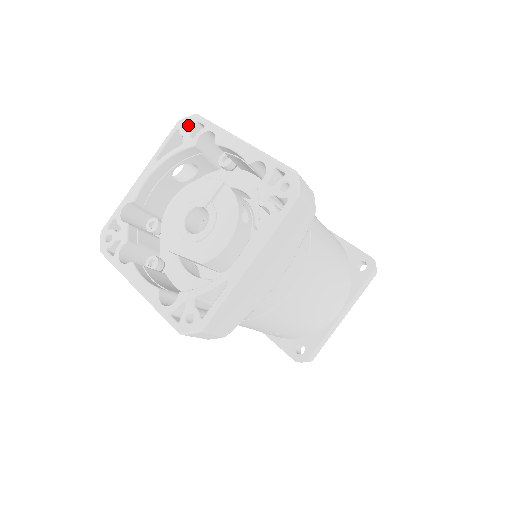
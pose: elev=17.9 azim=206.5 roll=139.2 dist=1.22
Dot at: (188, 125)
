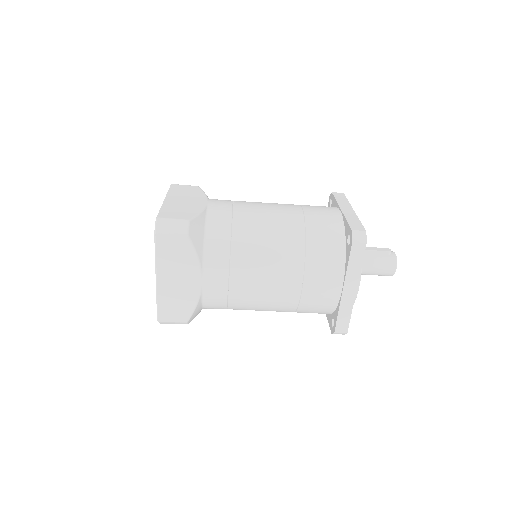
Dot at: occluded
